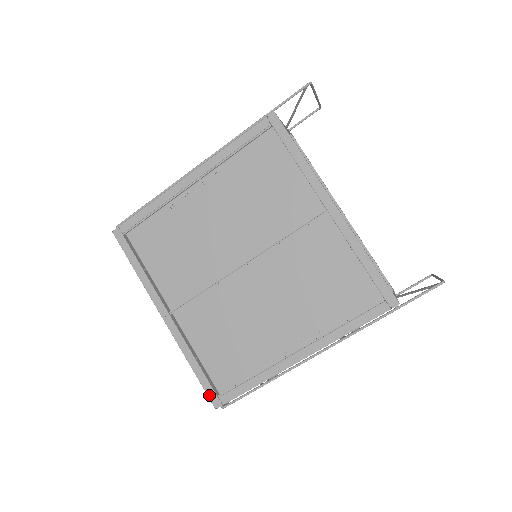
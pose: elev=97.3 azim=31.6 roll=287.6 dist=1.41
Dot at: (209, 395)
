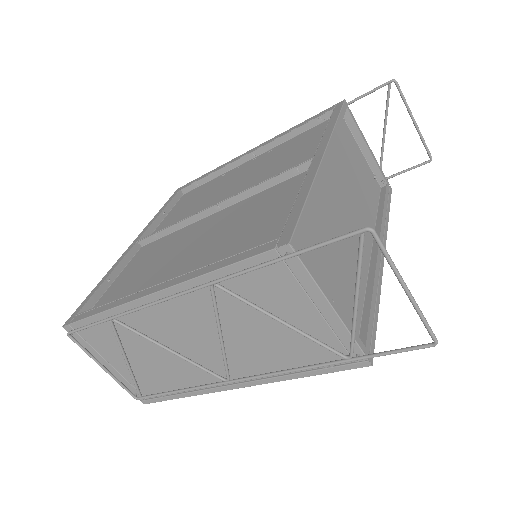
Dot at: (75, 312)
